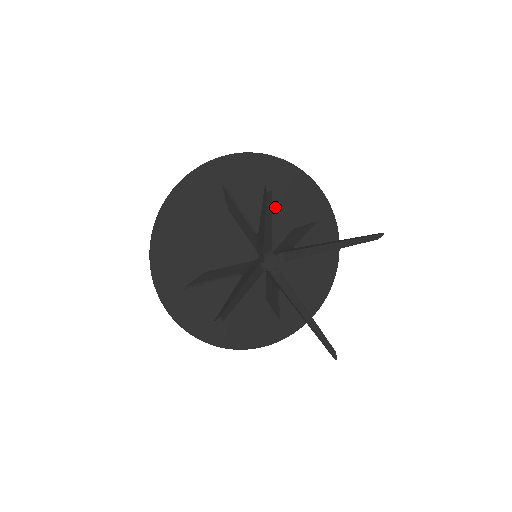
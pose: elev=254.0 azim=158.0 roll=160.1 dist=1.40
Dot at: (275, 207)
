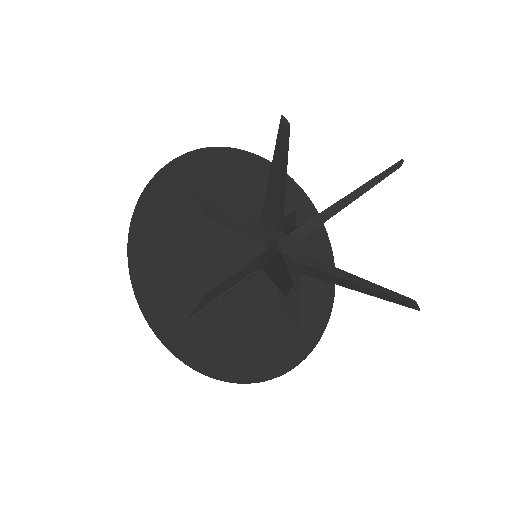
Dot at: occluded
